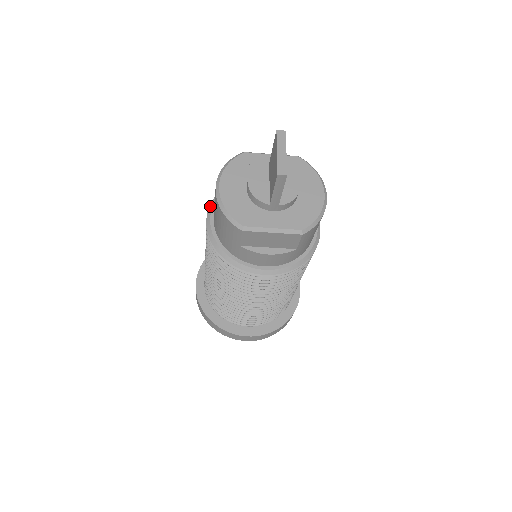
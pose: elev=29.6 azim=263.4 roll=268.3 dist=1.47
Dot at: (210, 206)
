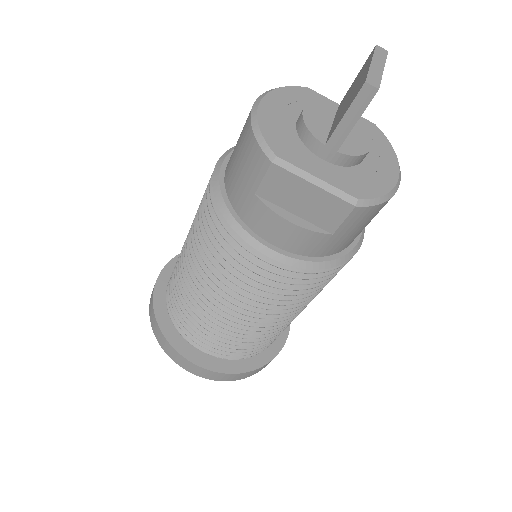
Dot at: (229, 149)
